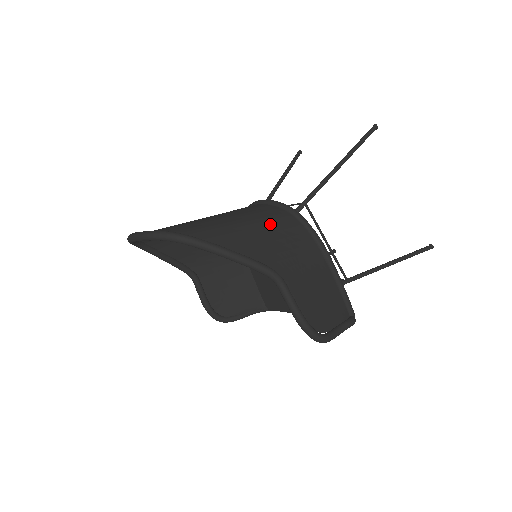
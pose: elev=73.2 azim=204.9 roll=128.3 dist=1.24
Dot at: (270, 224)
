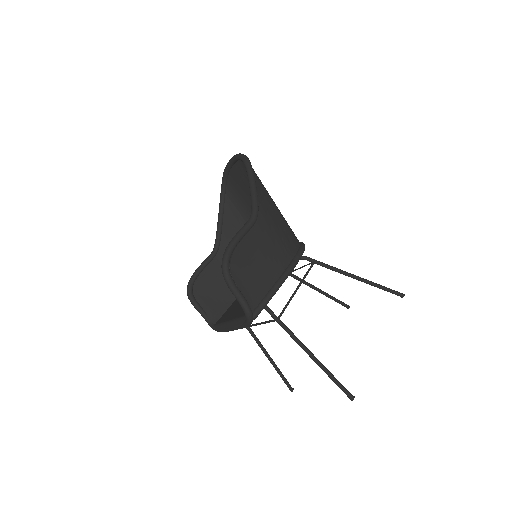
Dot at: (286, 224)
